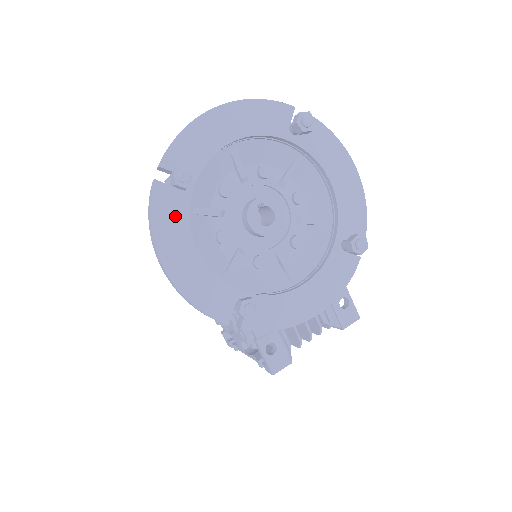
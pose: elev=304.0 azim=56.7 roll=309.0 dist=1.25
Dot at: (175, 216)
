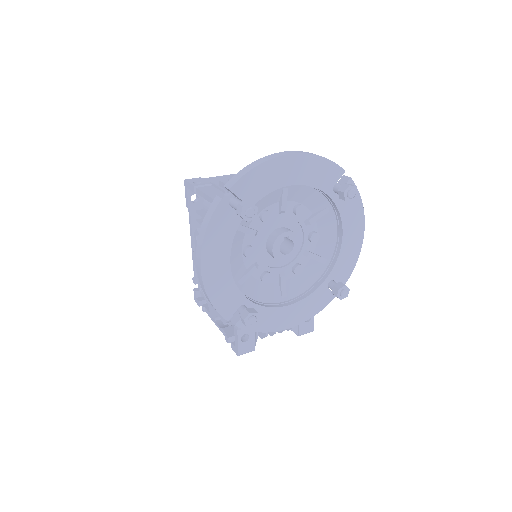
Dot at: (225, 231)
